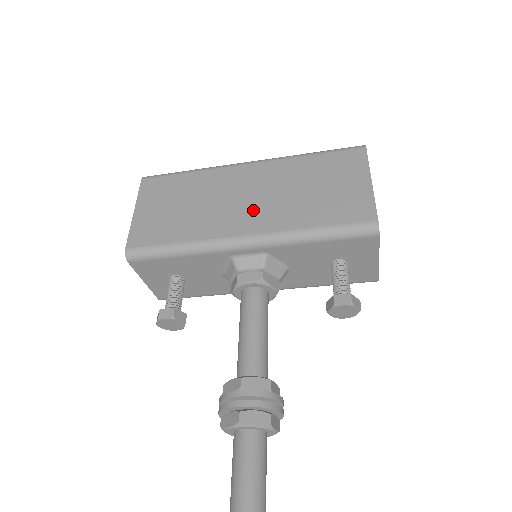
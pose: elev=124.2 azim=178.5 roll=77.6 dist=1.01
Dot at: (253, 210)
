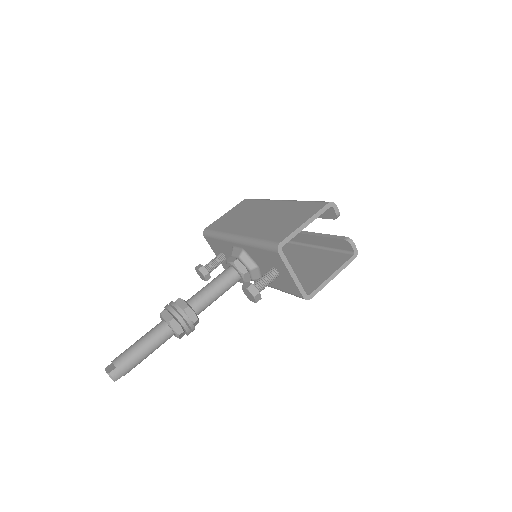
Dot at: (253, 224)
